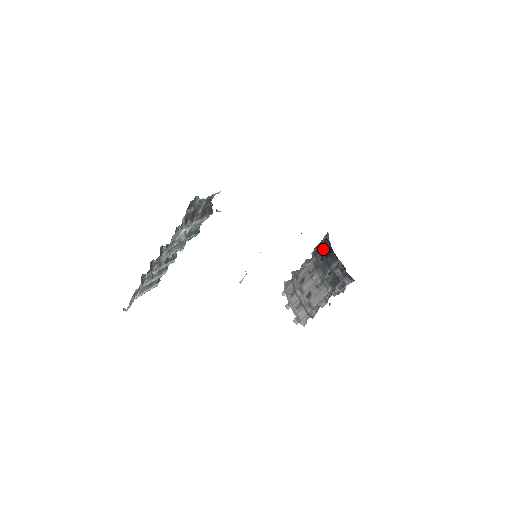
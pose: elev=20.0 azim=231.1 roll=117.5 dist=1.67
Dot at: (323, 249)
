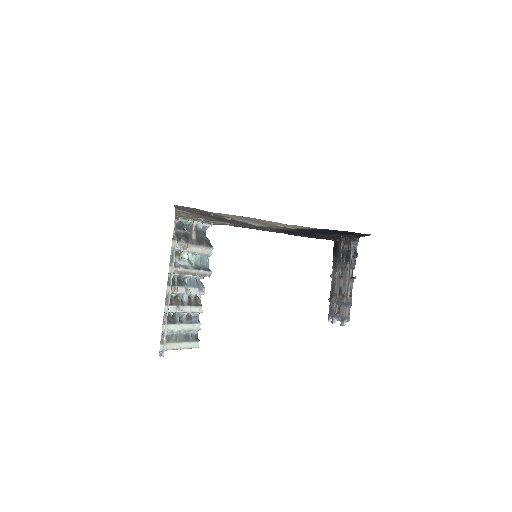
Dot at: (333, 250)
